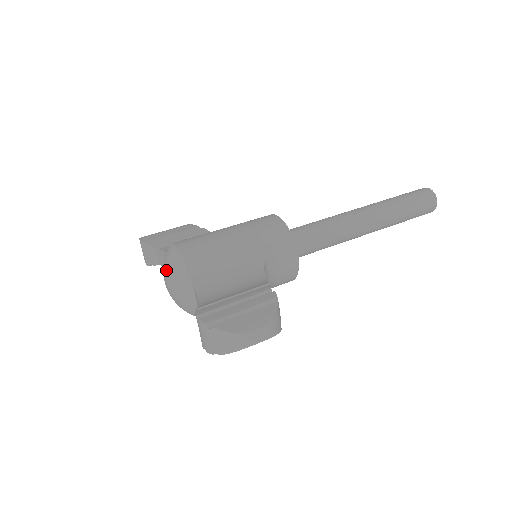
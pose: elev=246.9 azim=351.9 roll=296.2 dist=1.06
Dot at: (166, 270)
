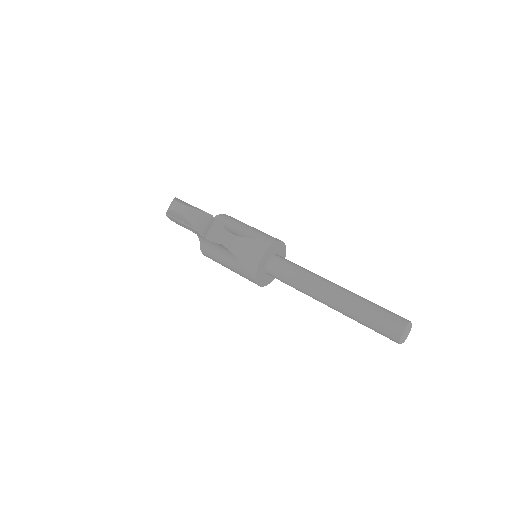
Dot at: occluded
